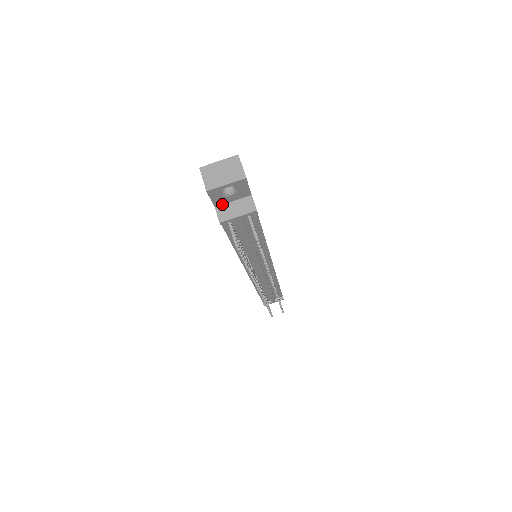
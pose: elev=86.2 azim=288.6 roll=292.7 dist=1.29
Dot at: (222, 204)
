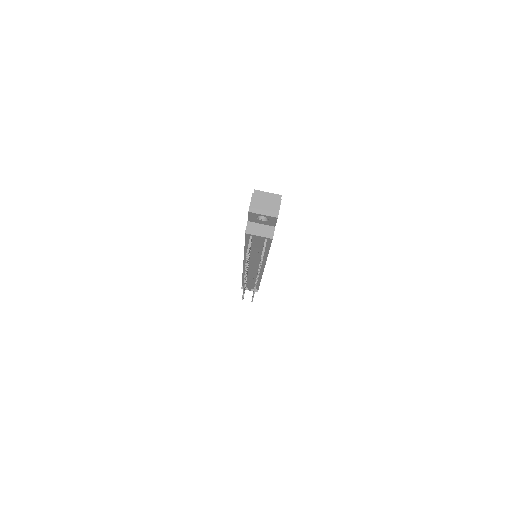
Dot at: (253, 222)
